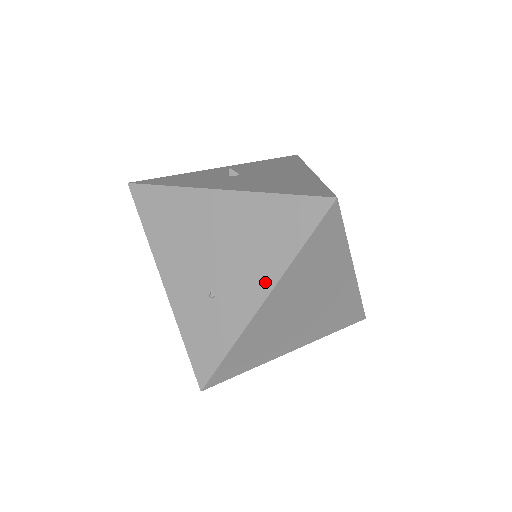
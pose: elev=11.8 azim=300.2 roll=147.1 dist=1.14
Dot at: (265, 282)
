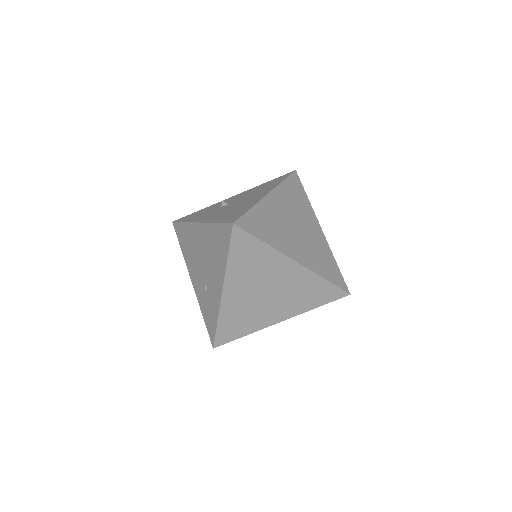
Dot at: (220, 279)
